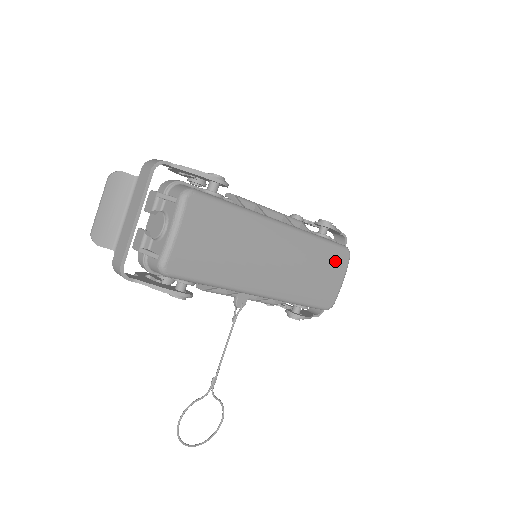
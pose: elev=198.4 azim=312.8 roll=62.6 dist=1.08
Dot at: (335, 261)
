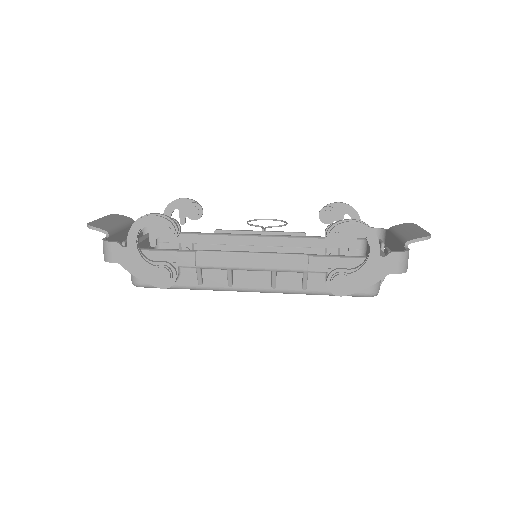
Dot at: occluded
